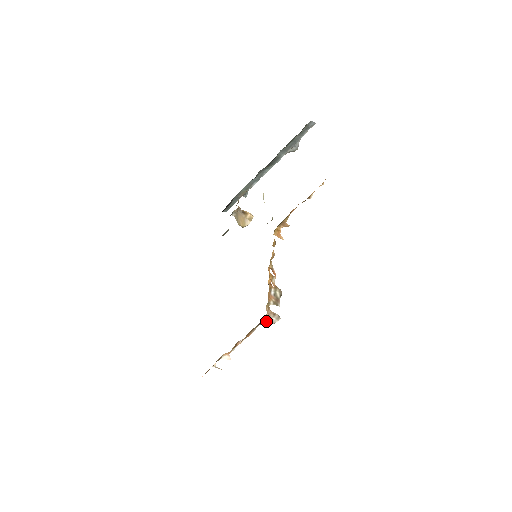
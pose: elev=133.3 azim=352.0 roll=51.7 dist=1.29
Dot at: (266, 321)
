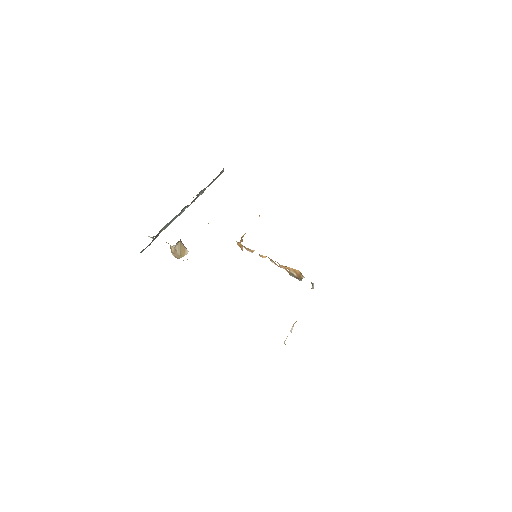
Dot at: (312, 287)
